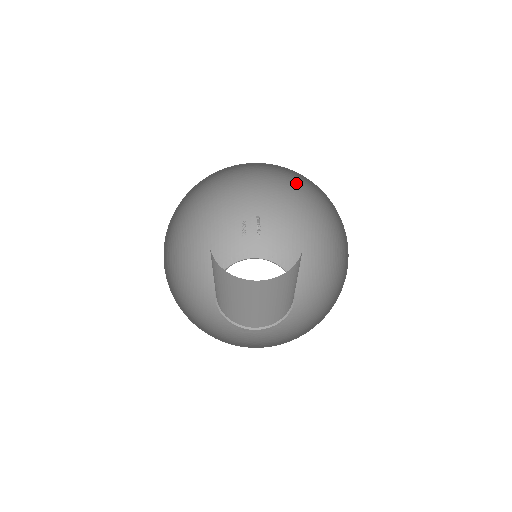
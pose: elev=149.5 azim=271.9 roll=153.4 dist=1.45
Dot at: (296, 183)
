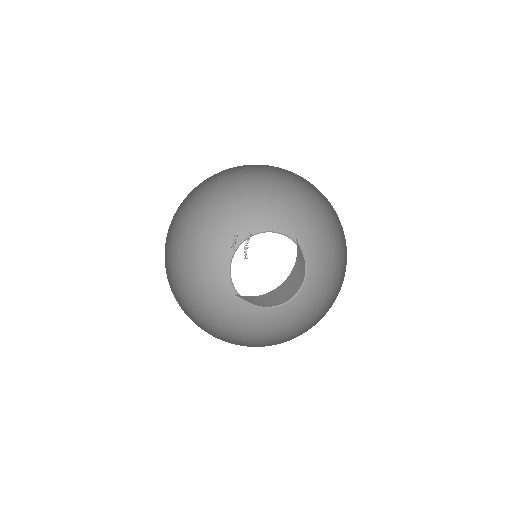
Dot at: (312, 184)
